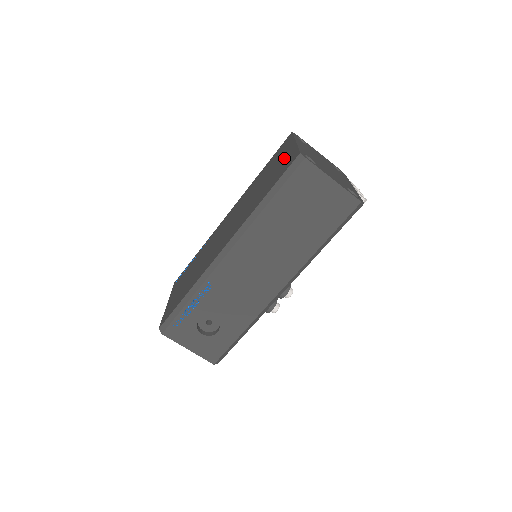
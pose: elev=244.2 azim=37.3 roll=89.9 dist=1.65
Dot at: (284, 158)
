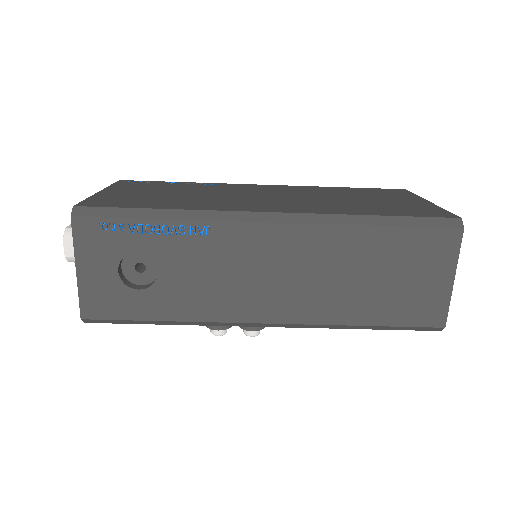
Dot at: (409, 203)
